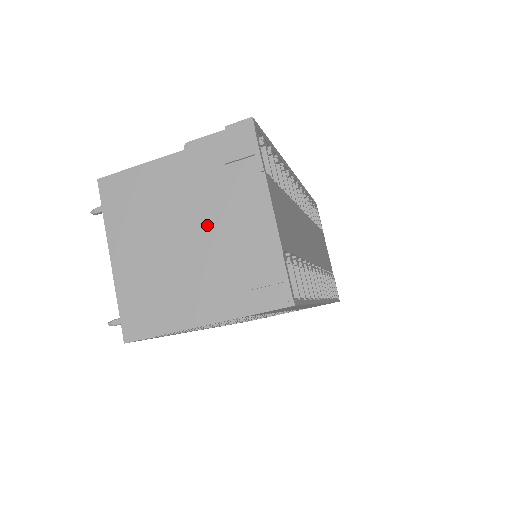
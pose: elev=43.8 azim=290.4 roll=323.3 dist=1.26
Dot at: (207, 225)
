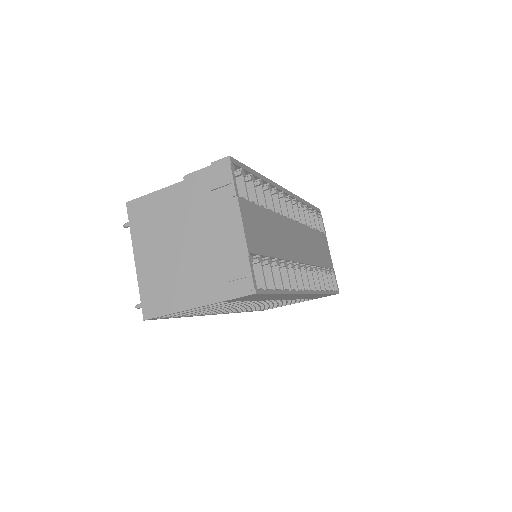
Dot at: (198, 235)
